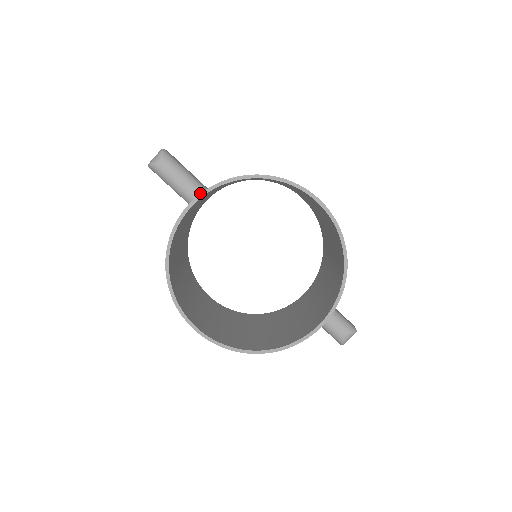
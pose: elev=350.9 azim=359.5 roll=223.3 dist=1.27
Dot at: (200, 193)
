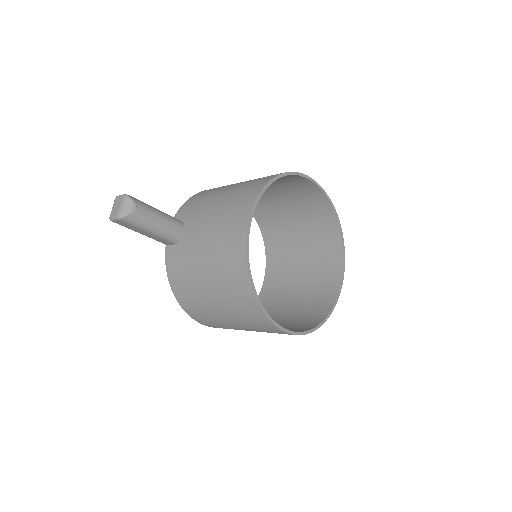
Dot at: (252, 208)
